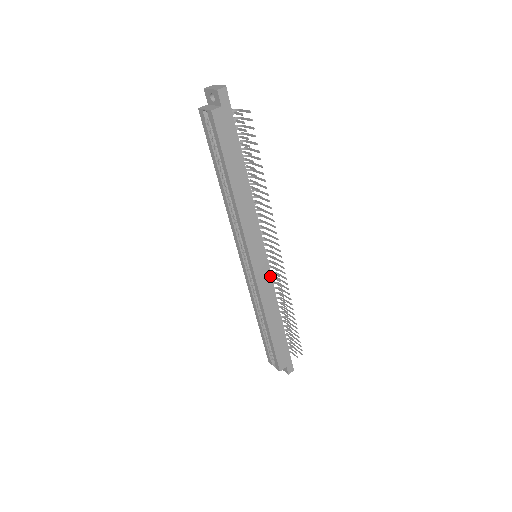
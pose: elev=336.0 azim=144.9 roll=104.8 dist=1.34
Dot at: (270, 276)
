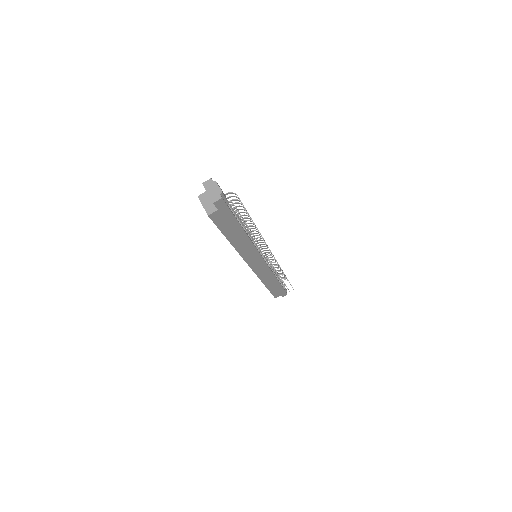
Dot at: (267, 267)
